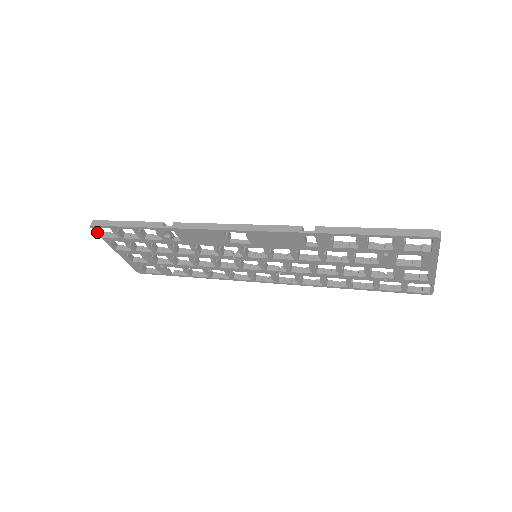
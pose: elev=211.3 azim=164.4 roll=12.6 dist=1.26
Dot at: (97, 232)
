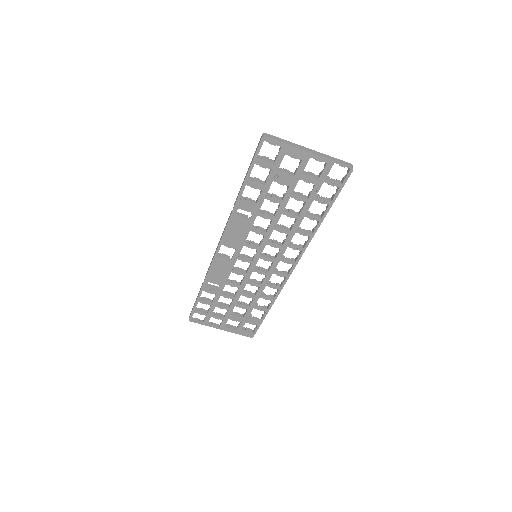
Dot at: (196, 322)
